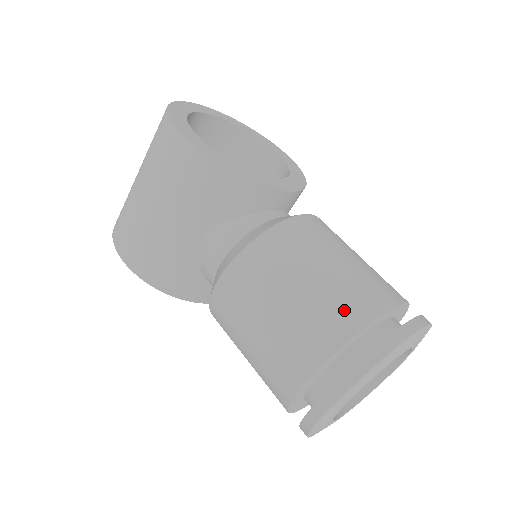
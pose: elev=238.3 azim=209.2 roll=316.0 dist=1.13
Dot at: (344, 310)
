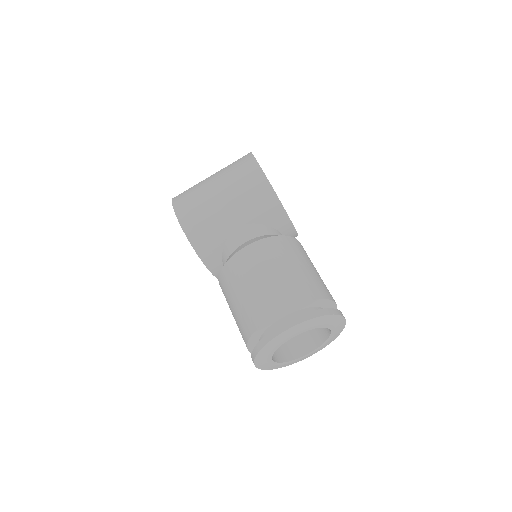
Dot at: (313, 287)
